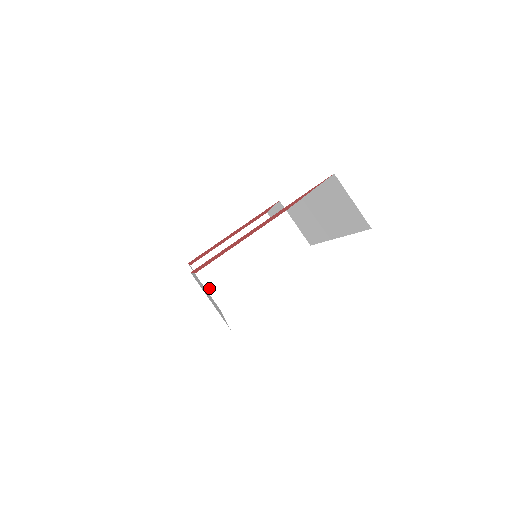
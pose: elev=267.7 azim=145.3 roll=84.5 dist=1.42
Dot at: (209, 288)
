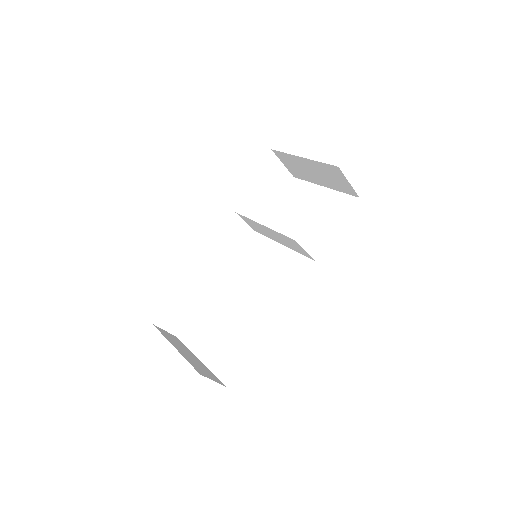
Dot at: (246, 221)
